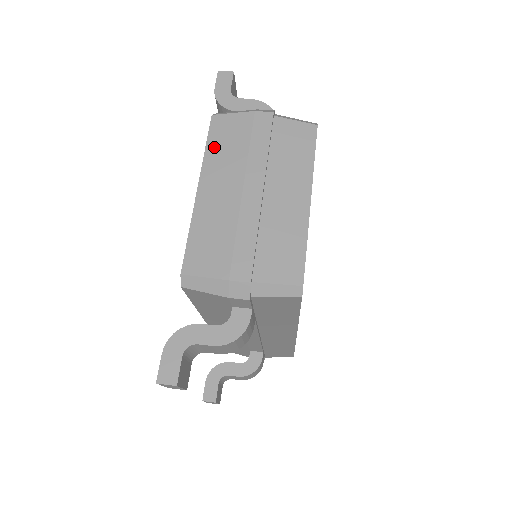
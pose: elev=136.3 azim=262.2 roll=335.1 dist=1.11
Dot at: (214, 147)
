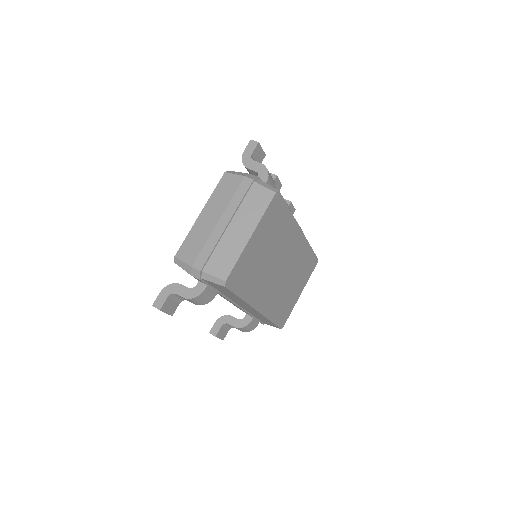
Dot at: (217, 192)
